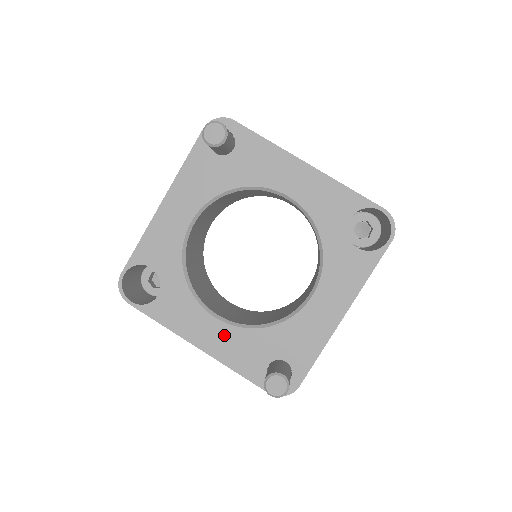
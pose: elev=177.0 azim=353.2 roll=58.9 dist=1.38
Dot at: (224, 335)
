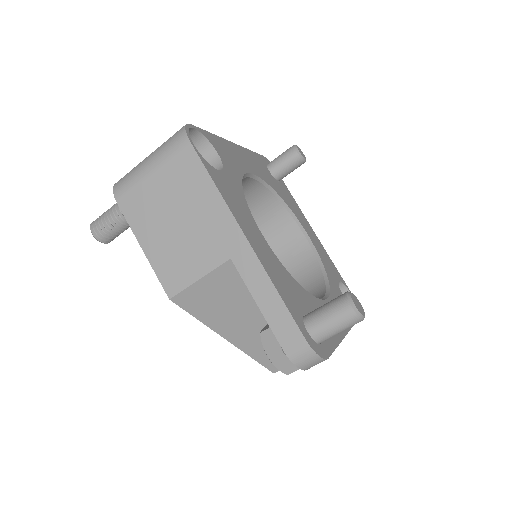
Dot at: (269, 254)
